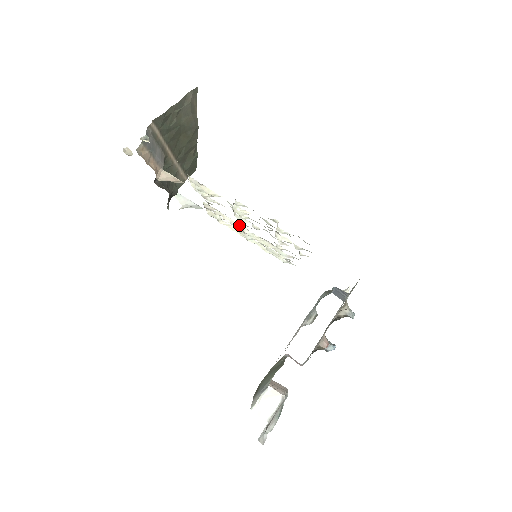
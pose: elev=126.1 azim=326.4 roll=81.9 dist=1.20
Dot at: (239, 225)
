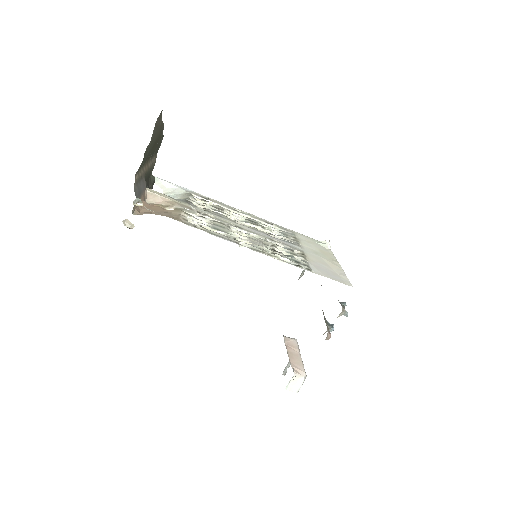
Dot at: (230, 218)
